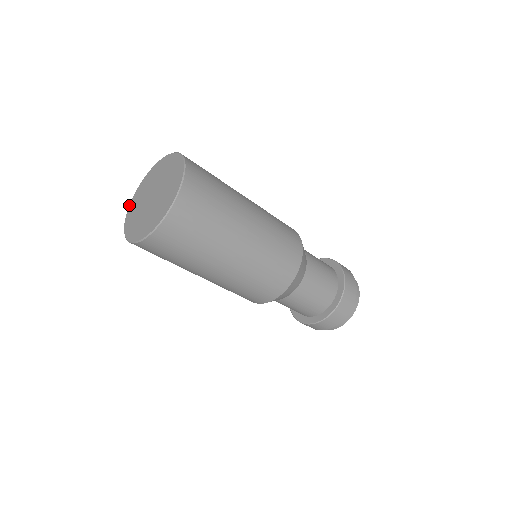
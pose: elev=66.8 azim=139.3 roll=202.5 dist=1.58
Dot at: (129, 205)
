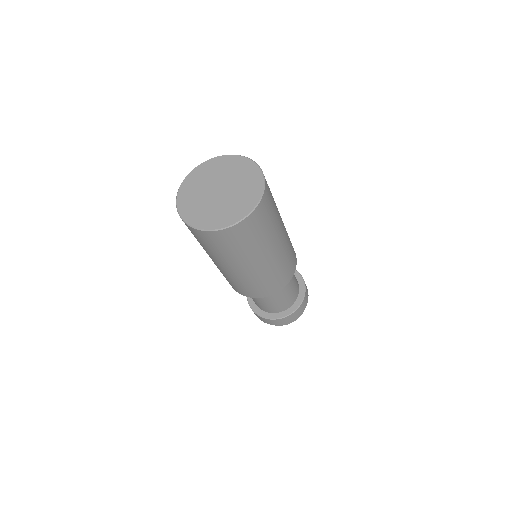
Dot at: (181, 184)
